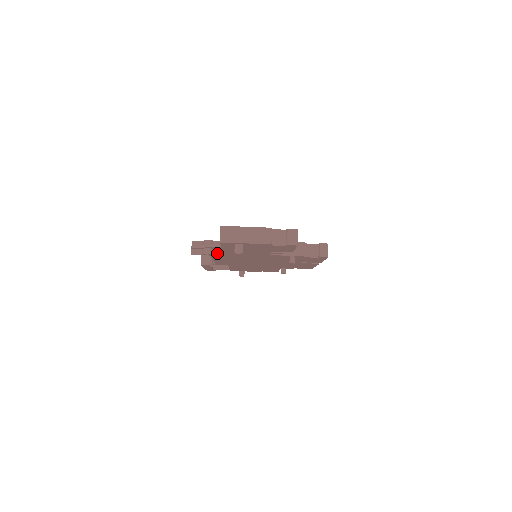
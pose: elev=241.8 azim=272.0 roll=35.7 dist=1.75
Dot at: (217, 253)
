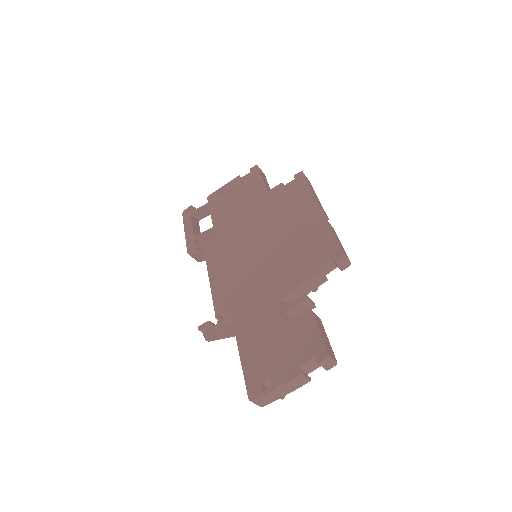
Dot at: occluded
